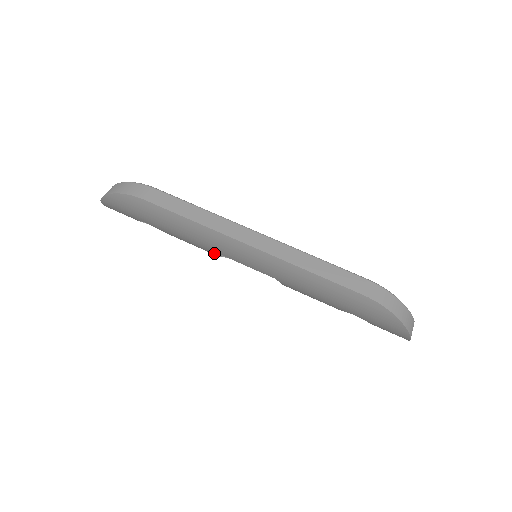
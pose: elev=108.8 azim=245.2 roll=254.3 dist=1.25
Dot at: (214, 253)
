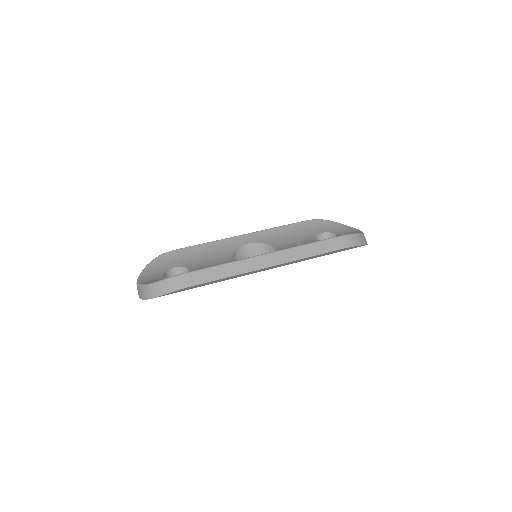
Dot at: occluded
